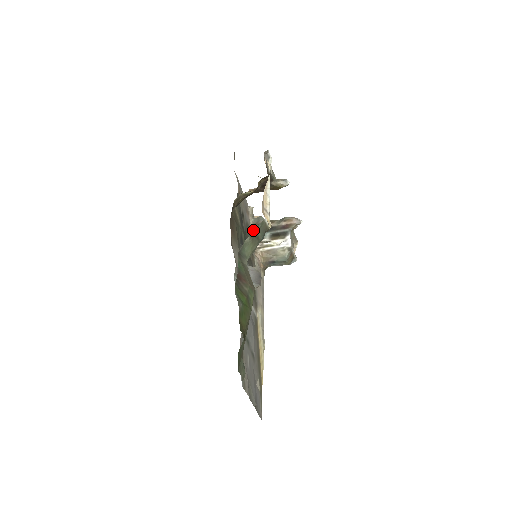
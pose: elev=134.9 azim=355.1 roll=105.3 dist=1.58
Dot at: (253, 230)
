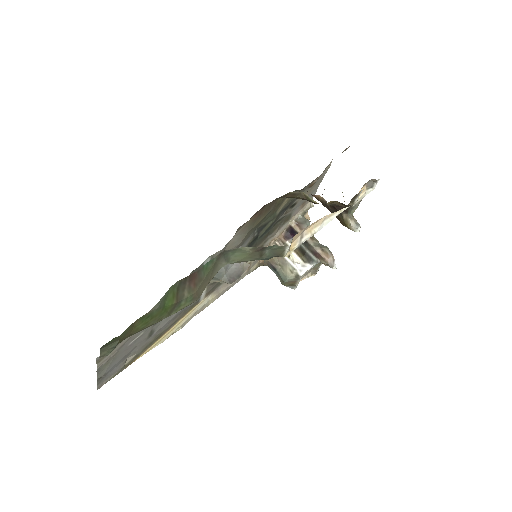
Dot at: (290, 225)
